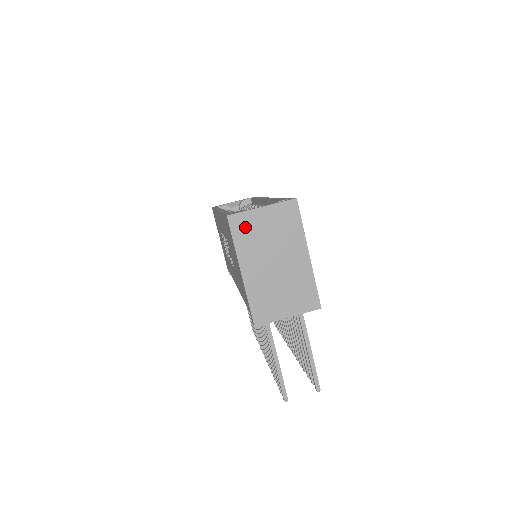
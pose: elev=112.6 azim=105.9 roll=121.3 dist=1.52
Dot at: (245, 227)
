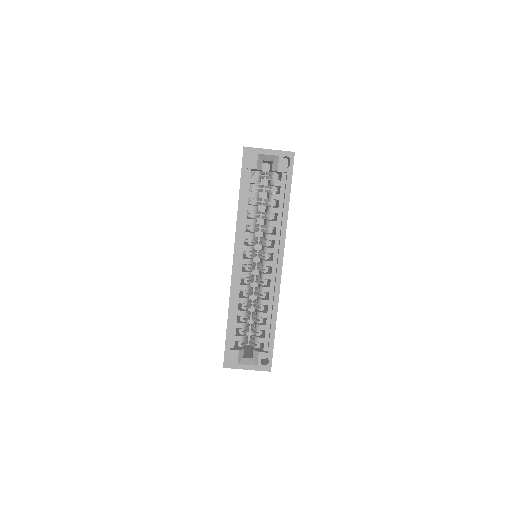
Dot at: occluded
